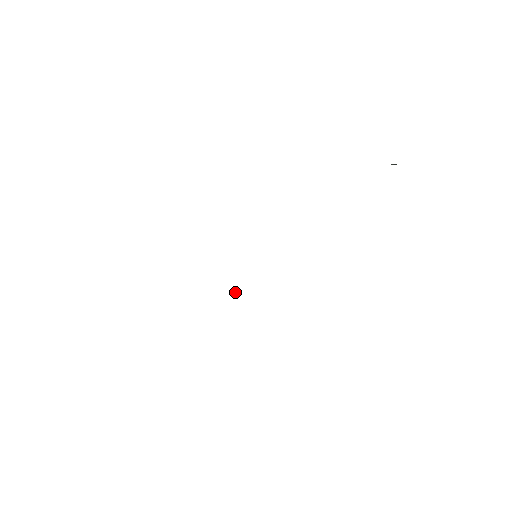
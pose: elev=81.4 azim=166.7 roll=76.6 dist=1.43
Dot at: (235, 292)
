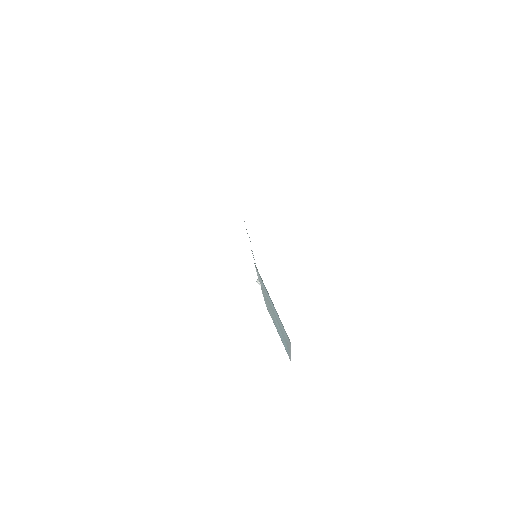
Dot at: (258, 280)
